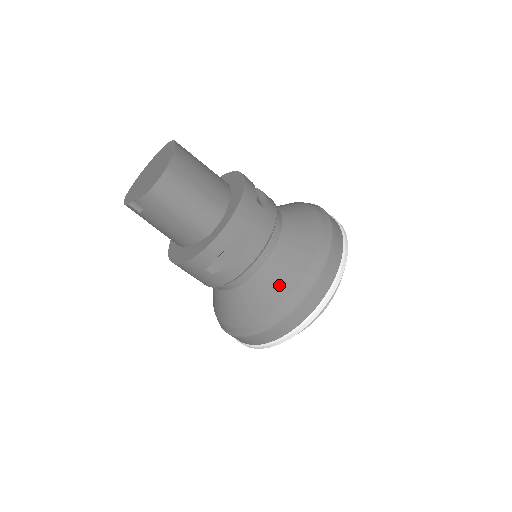
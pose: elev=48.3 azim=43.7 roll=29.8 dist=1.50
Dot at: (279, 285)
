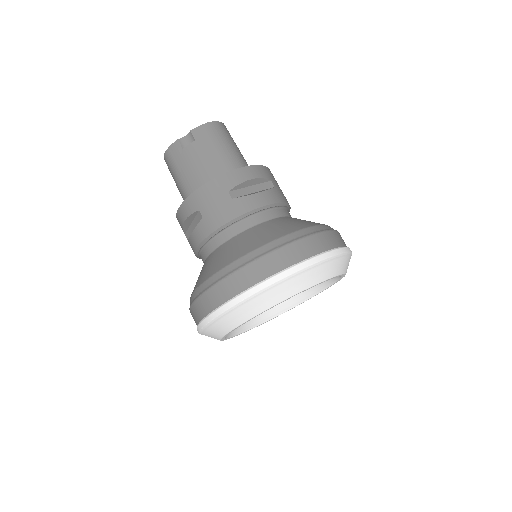
Dot at: (296, 223)
